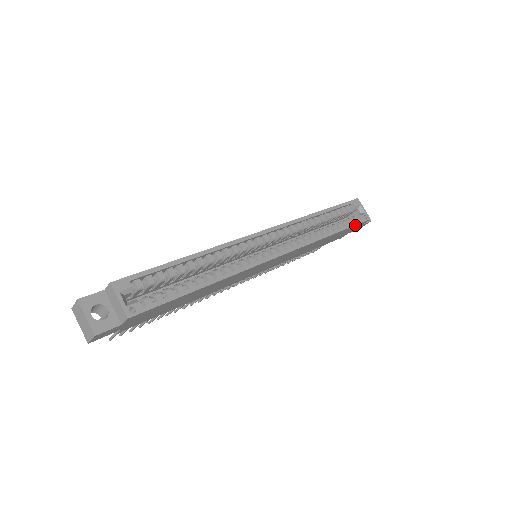
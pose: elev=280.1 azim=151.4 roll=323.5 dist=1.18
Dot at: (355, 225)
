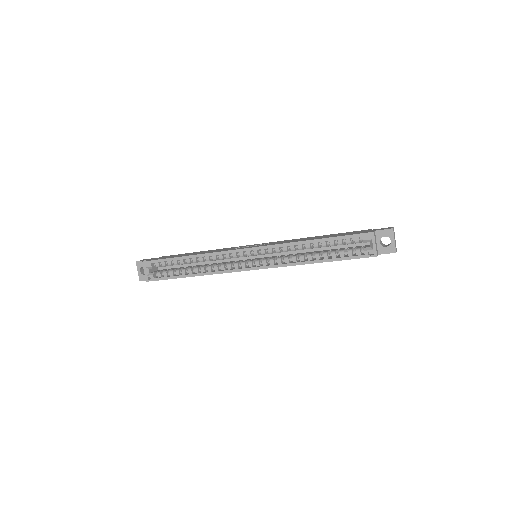
Dot at: occluded
